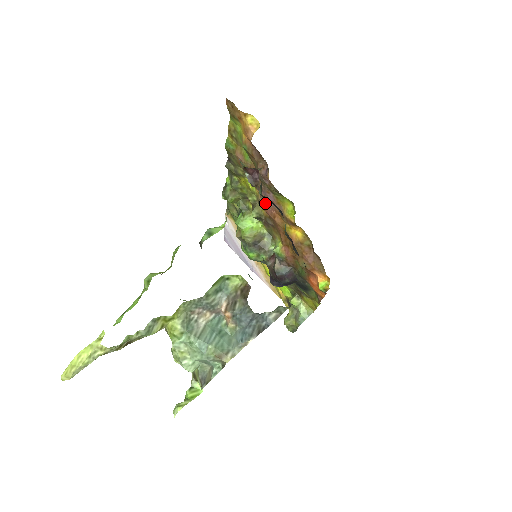
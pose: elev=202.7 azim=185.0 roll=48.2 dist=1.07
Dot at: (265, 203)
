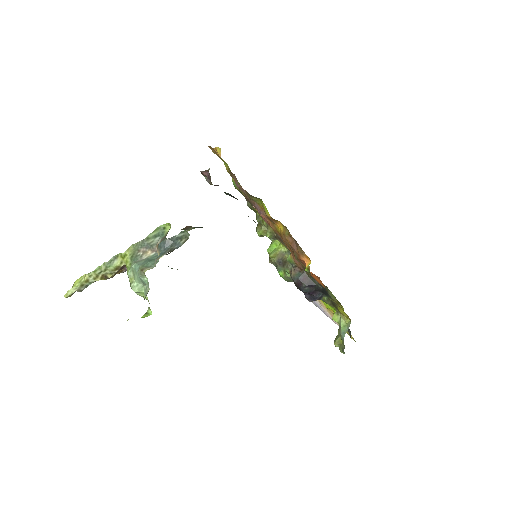
Dot at: (260, 215)
